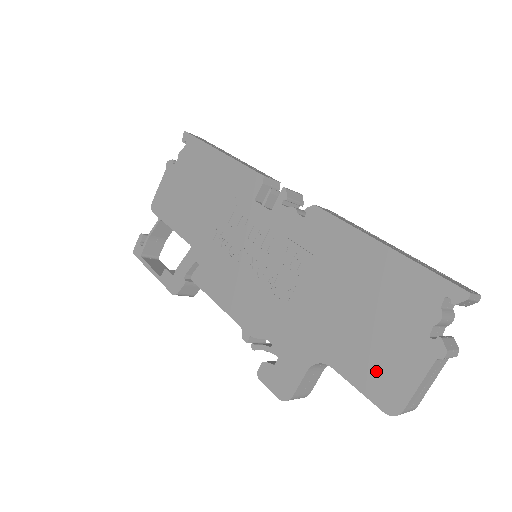
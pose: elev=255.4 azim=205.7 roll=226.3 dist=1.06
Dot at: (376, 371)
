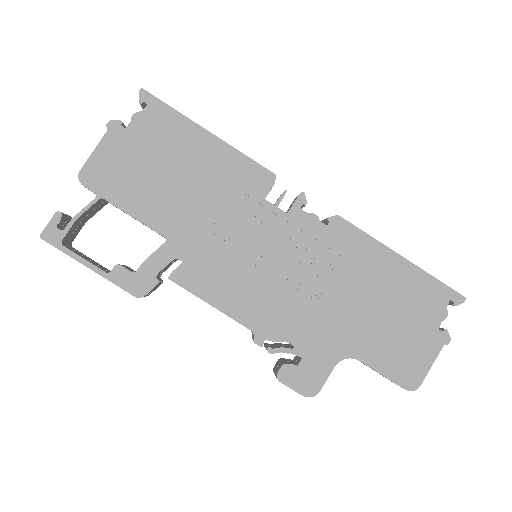
Dot at: (399, 359)
